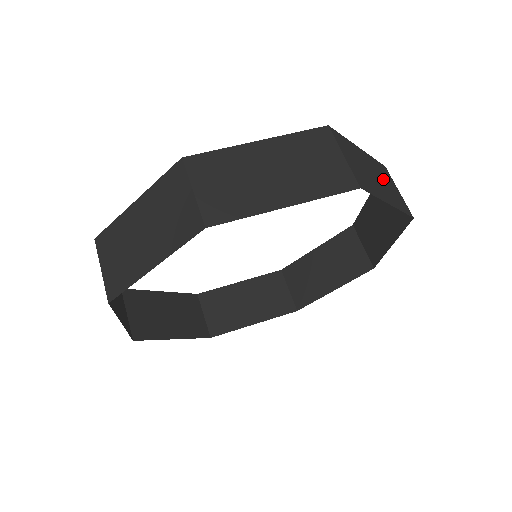
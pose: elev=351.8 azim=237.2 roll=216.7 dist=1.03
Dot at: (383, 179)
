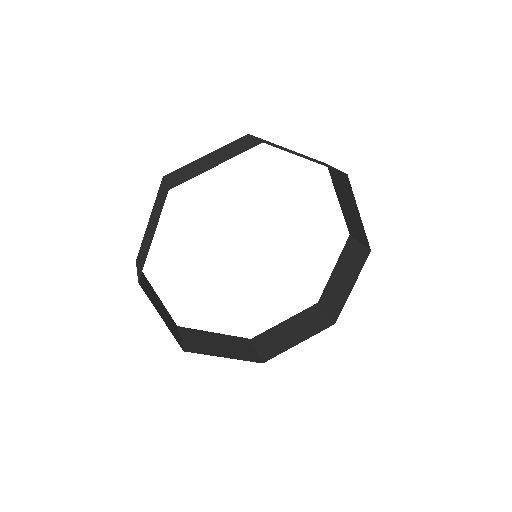
Dot at: (312, 159)
